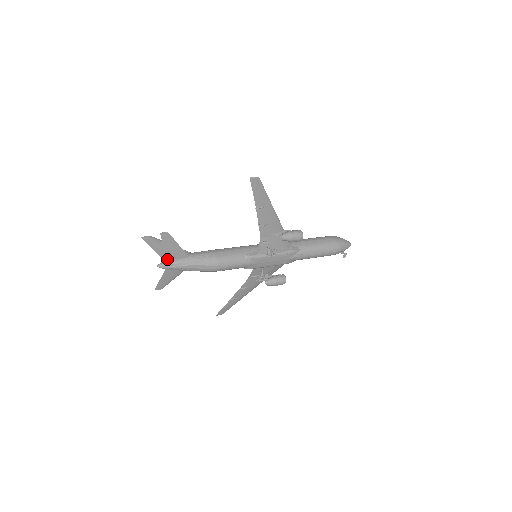
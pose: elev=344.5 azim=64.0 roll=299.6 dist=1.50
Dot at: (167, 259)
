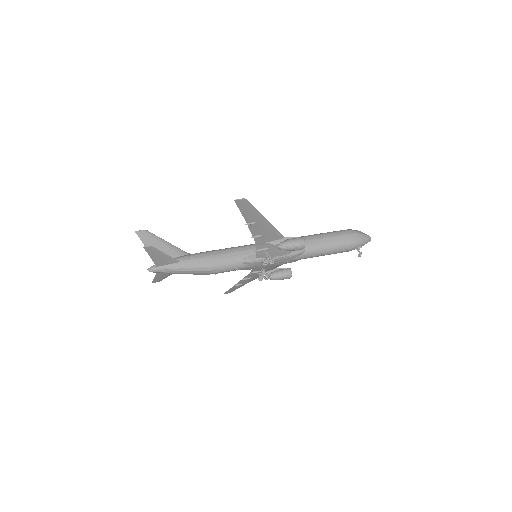
Dot at: (156, 265)
